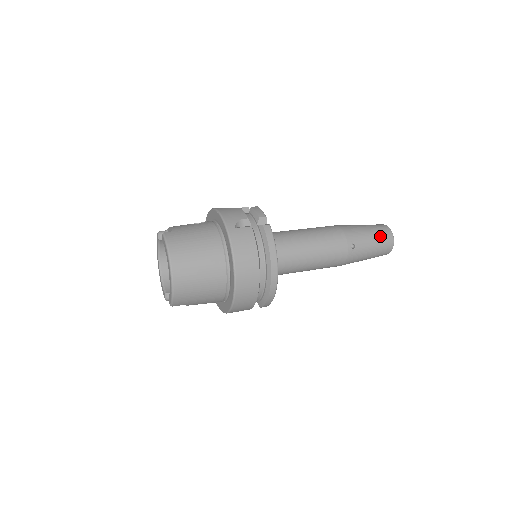
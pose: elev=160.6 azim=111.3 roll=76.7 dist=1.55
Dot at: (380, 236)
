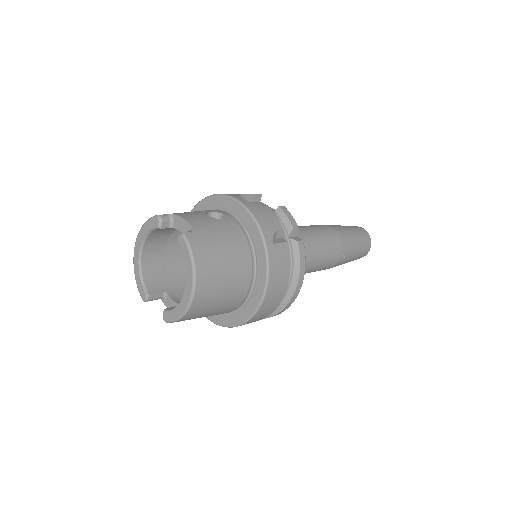
Dot at: (363, 245)
